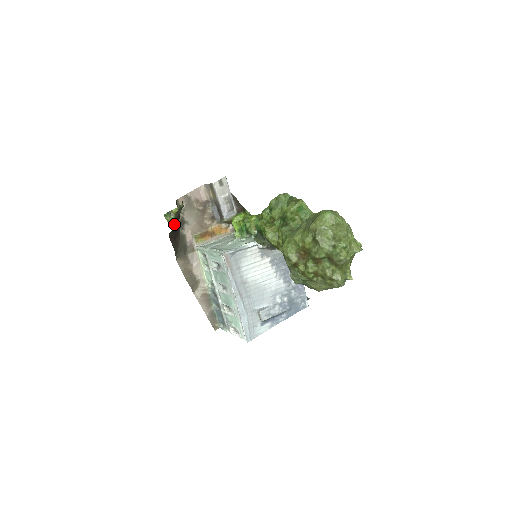
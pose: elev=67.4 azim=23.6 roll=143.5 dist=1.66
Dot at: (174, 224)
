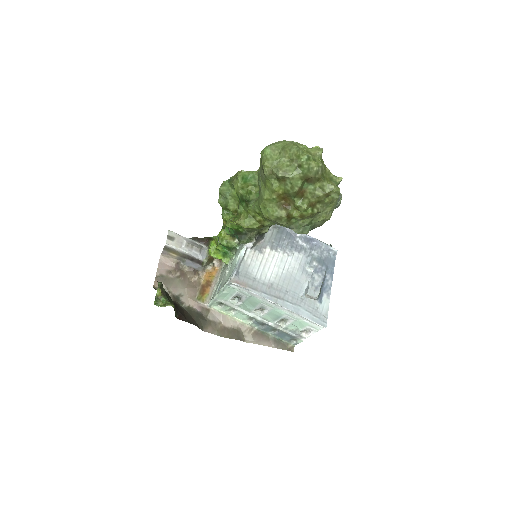
Dot at: (169, 303)
